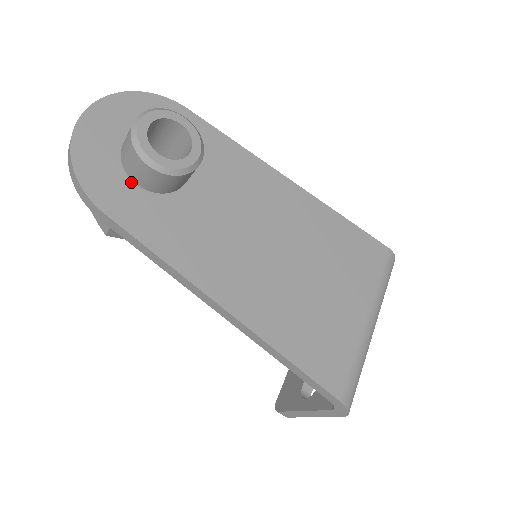
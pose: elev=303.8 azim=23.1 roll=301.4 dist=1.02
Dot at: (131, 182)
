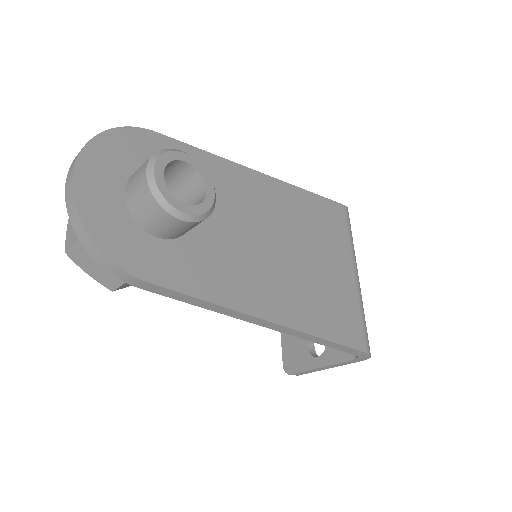
Dot at: (152, 237)
